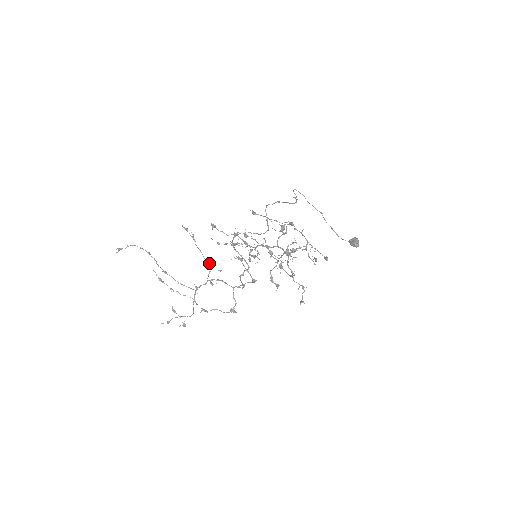
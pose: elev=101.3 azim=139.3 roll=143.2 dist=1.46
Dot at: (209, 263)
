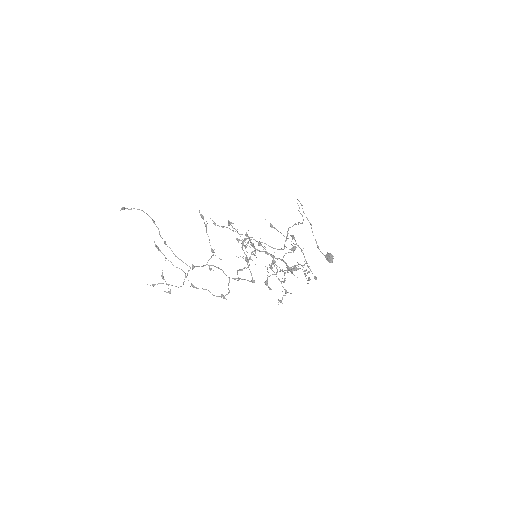
Dot at: (214, 252)
